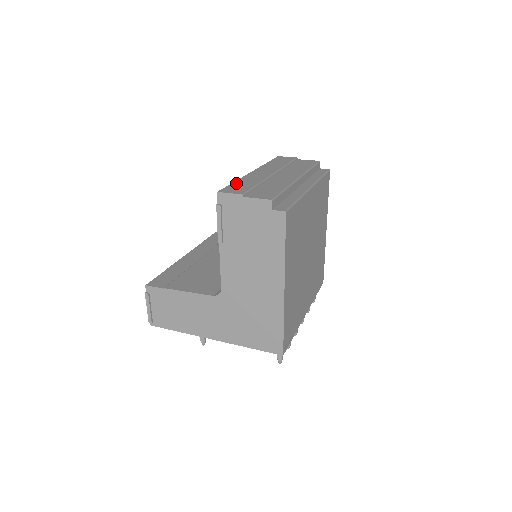
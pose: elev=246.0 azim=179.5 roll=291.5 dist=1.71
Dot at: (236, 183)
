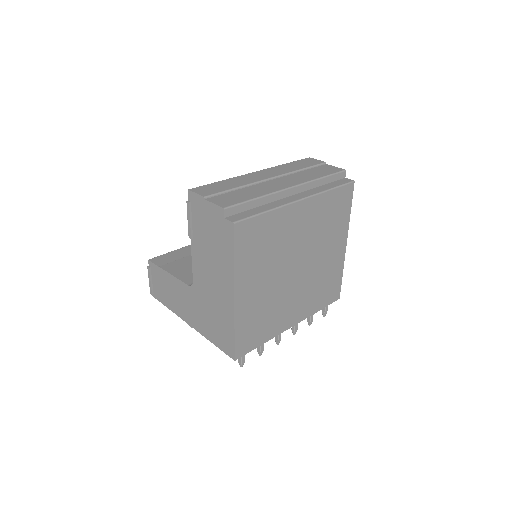
Dot at: (219, 183)
